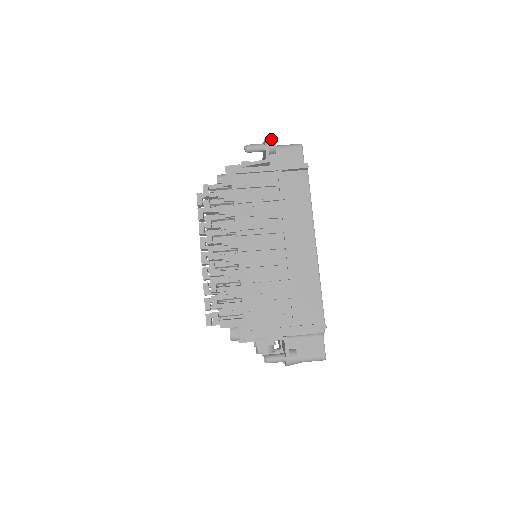
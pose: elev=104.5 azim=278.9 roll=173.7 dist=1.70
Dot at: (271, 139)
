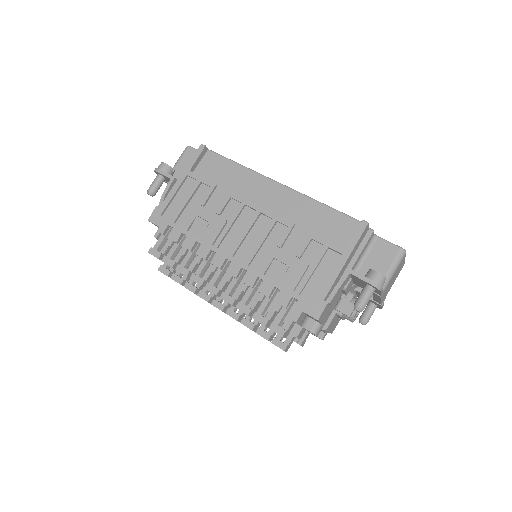
Dot at: (159, 165)
